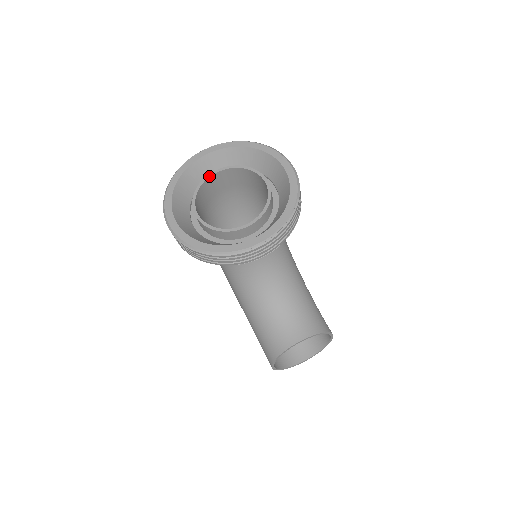
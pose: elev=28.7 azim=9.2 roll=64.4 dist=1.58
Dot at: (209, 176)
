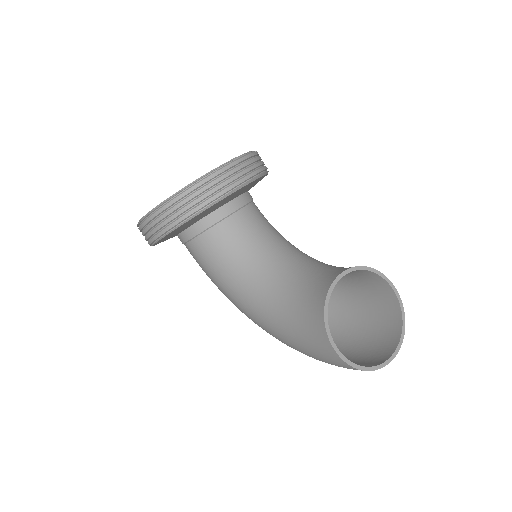
Dot at: occluded
